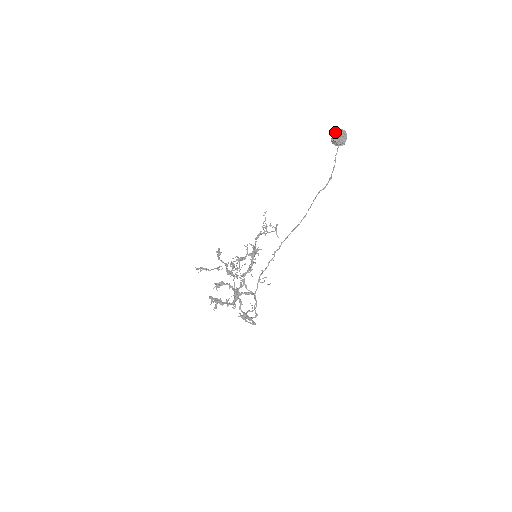
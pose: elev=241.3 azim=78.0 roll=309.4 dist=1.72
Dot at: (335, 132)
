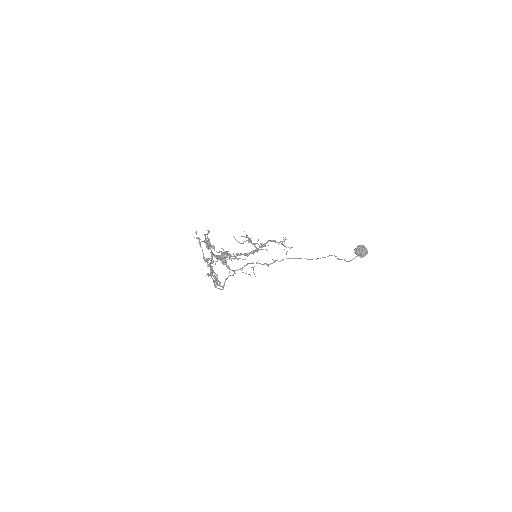
Dot at: occluded
